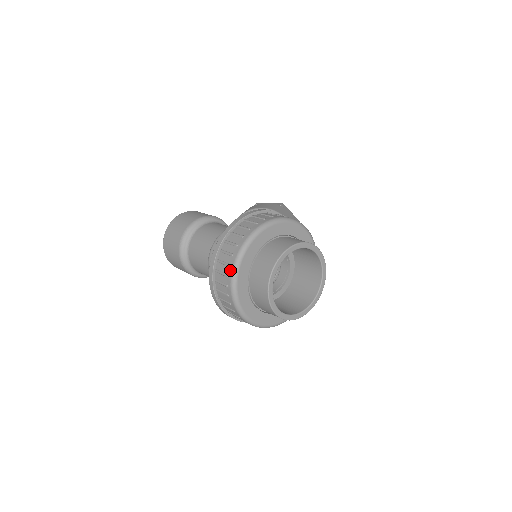
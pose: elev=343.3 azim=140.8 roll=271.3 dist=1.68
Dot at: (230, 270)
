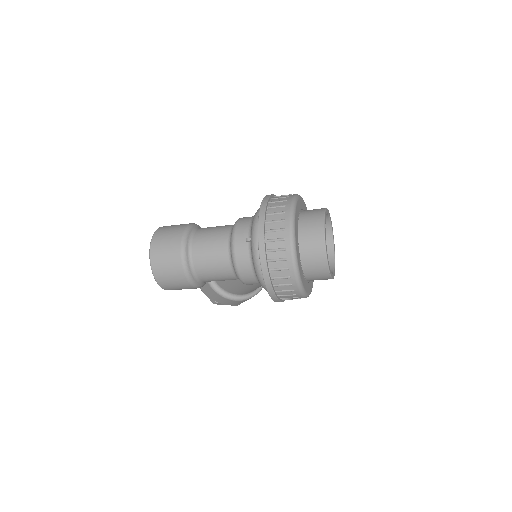
Dot at: (287, 215)
